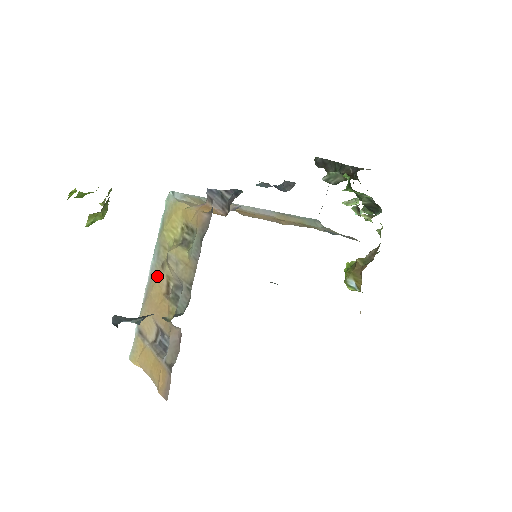
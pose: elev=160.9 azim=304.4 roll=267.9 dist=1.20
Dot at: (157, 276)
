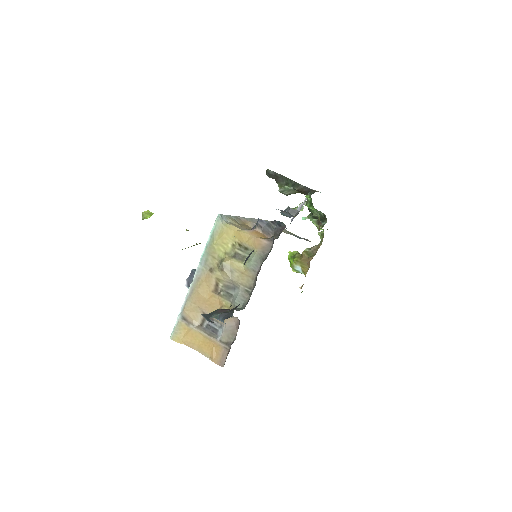
Dot at: (205, 278)
